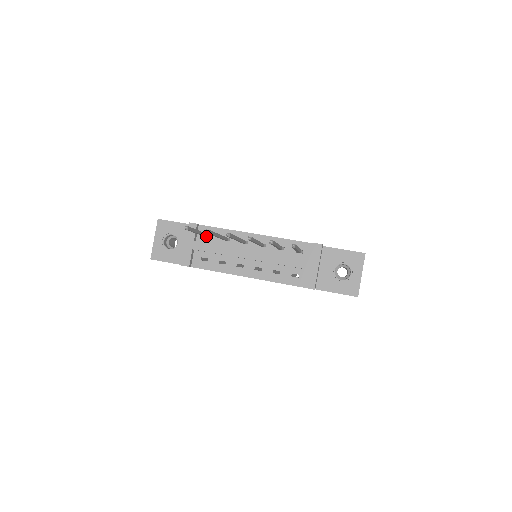
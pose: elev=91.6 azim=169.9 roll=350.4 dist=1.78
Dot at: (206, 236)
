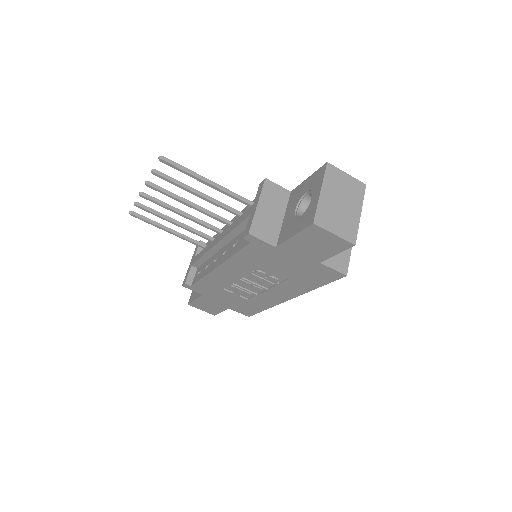
Dot at: (195, 243)
